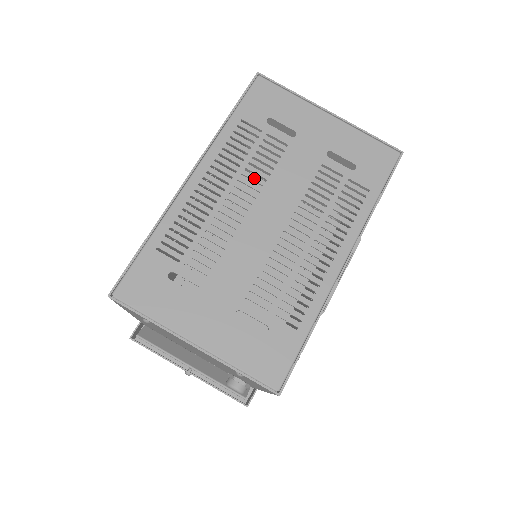
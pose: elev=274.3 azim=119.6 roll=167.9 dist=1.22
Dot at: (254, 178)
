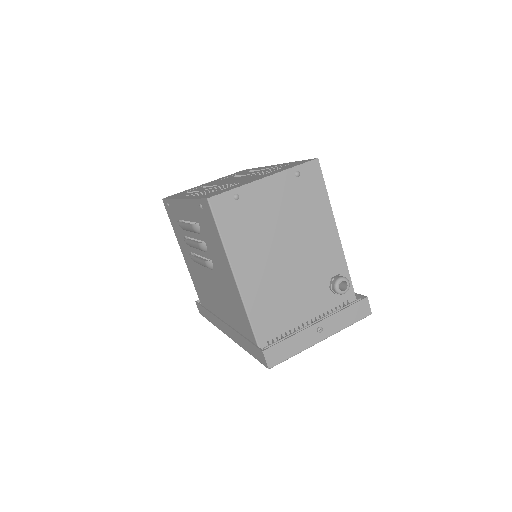
Dot at: occluded
